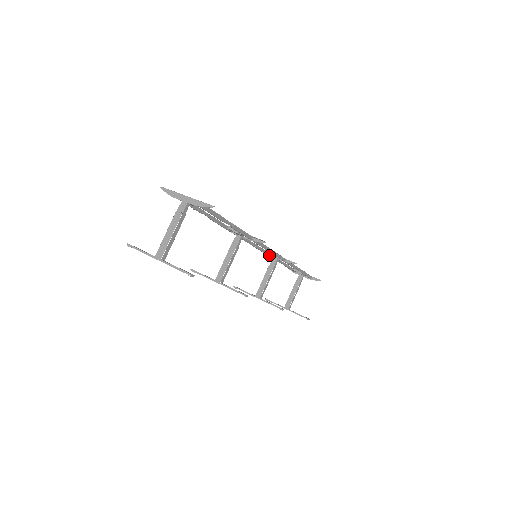
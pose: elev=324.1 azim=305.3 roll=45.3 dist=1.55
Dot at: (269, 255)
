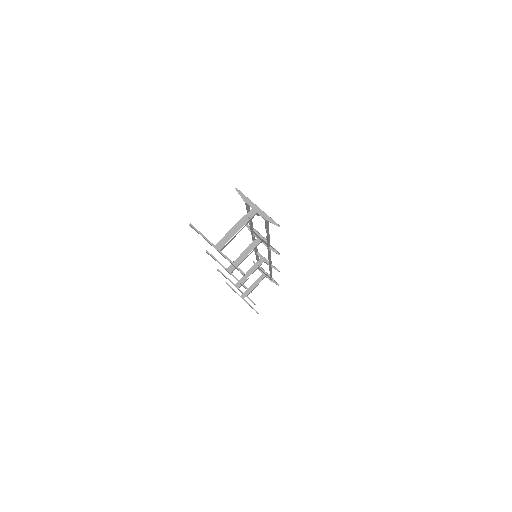
Dot at: (258, 255)
